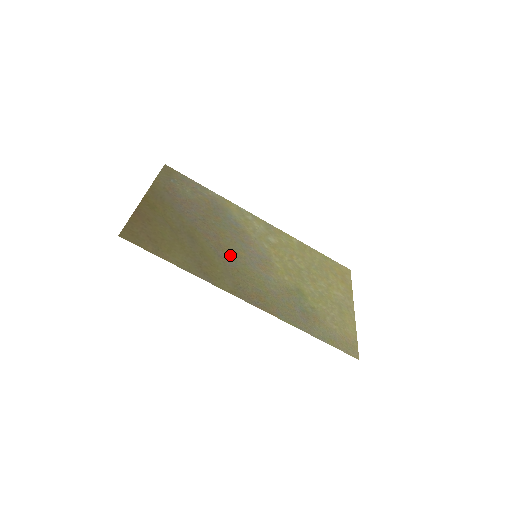
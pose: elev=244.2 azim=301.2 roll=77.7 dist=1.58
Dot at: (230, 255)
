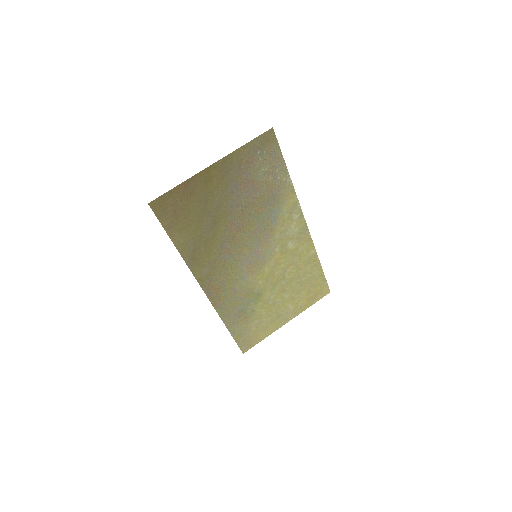
Dot at: (233, 249)
